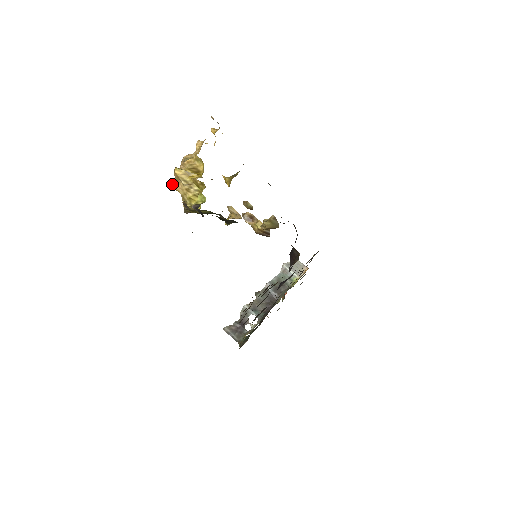
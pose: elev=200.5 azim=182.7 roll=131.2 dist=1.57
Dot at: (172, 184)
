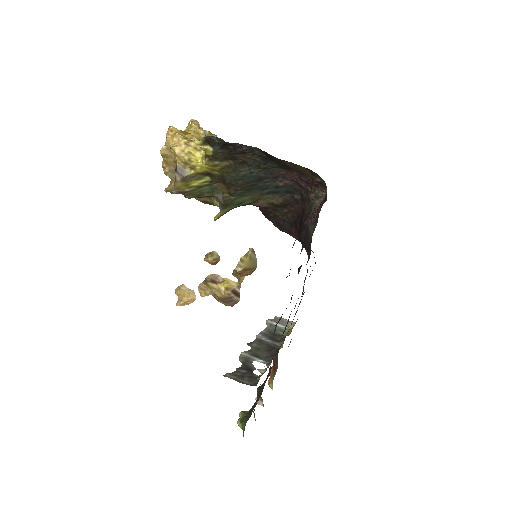
Dot at: (162, 150)
